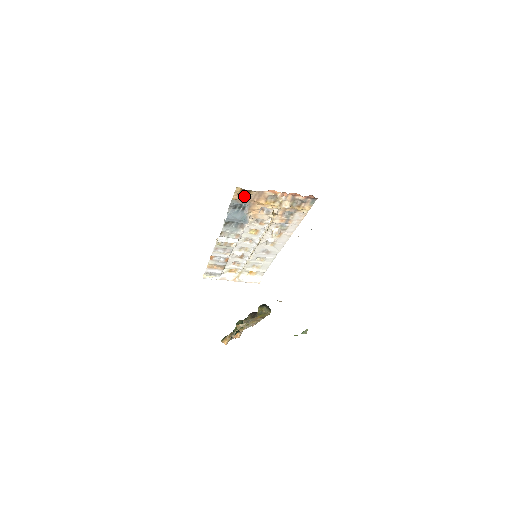
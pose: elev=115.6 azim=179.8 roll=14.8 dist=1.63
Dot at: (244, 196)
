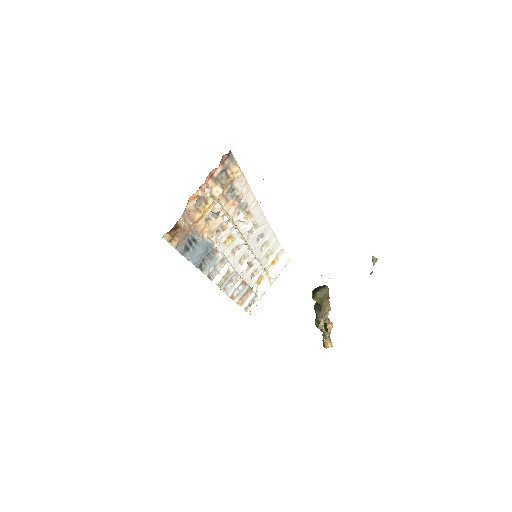
Dot at: (179, 234)
